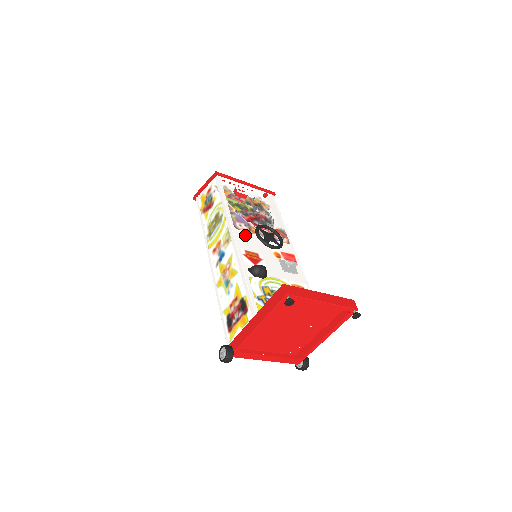
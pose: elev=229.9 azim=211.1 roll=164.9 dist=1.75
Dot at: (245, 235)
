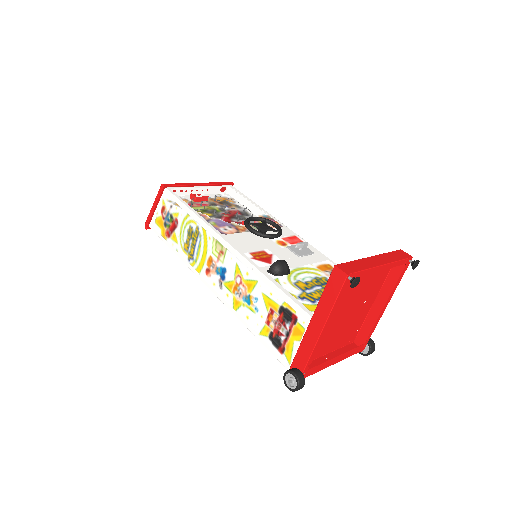
Dot at: (237, 237)
